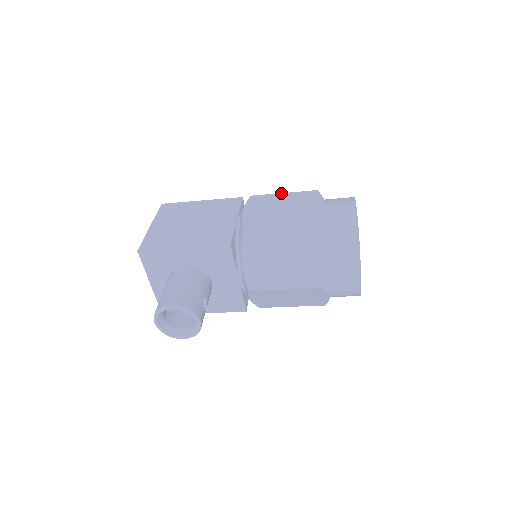
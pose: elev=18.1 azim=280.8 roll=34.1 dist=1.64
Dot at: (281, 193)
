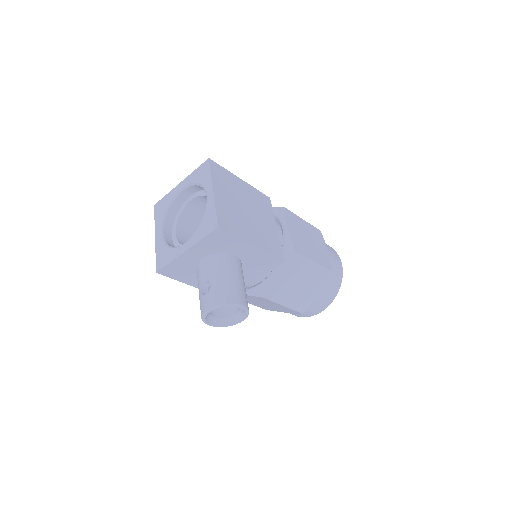
Dot at: (302, 219)
